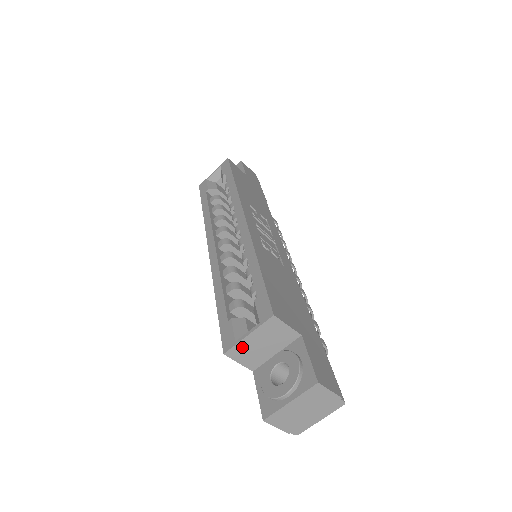
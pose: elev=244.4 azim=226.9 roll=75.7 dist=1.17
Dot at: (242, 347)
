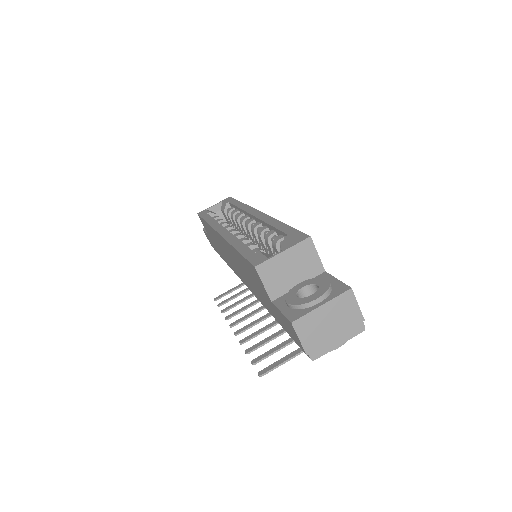
Dot at: (273, 265)
